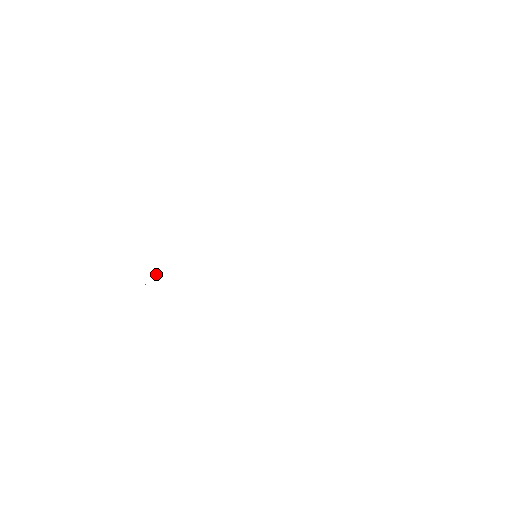
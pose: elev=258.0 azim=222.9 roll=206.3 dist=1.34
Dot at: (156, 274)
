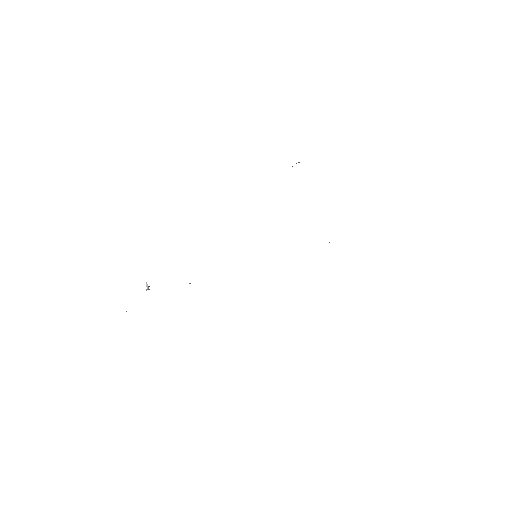
Dot at: (147, 285)
